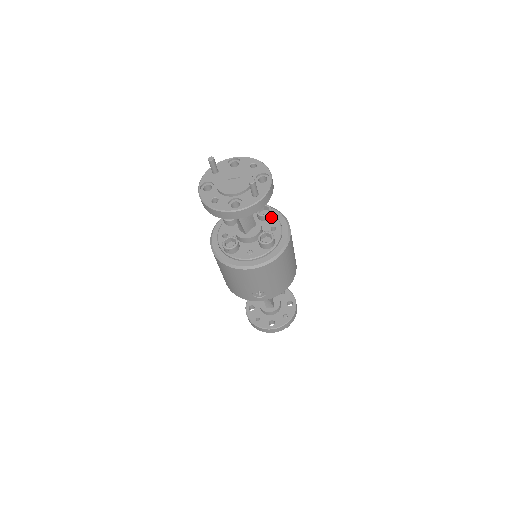
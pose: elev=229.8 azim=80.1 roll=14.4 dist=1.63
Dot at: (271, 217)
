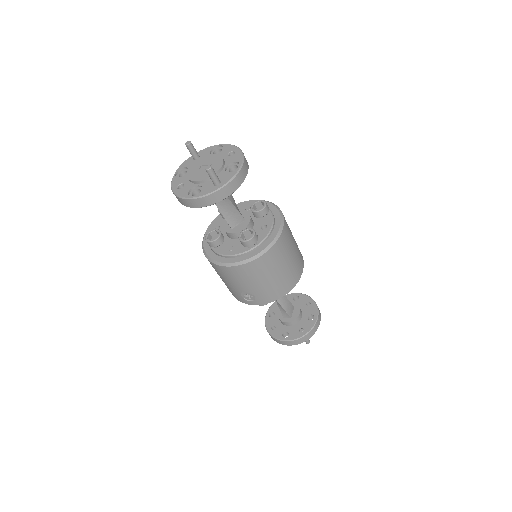
Dot at: (266, 214)
